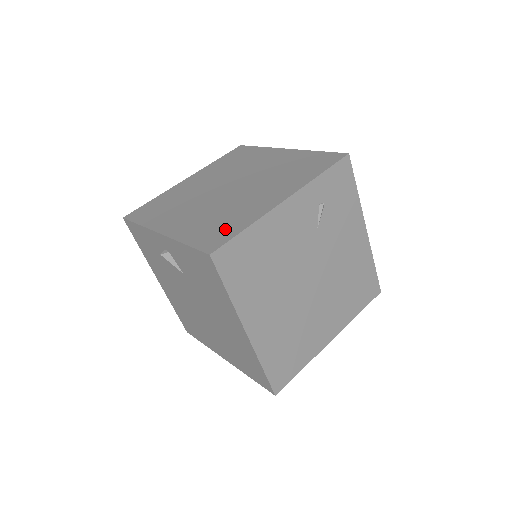
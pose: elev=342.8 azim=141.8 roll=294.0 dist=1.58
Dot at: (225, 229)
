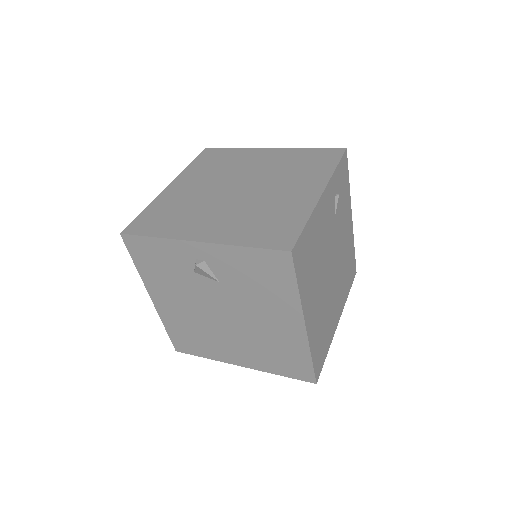
Dot at: (282, 226)
